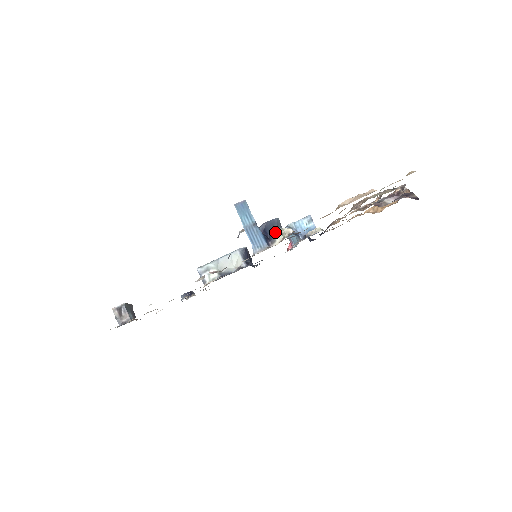
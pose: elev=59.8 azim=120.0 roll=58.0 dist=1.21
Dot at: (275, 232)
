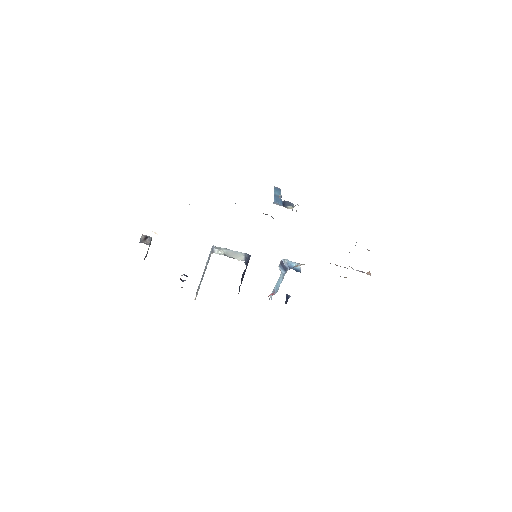
Dot at: (289, 206)
